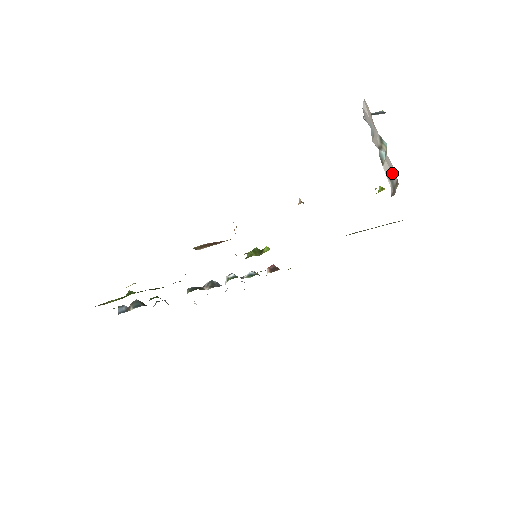
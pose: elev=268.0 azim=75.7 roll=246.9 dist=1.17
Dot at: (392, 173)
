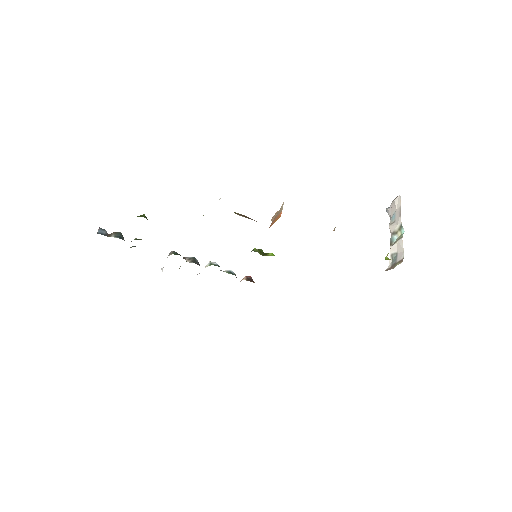
Dot at: (398, 253)
